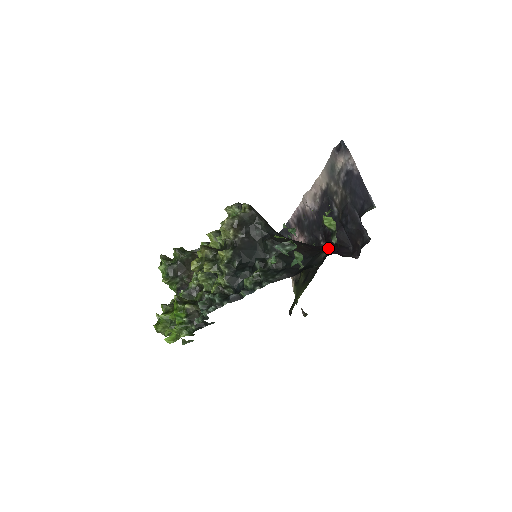
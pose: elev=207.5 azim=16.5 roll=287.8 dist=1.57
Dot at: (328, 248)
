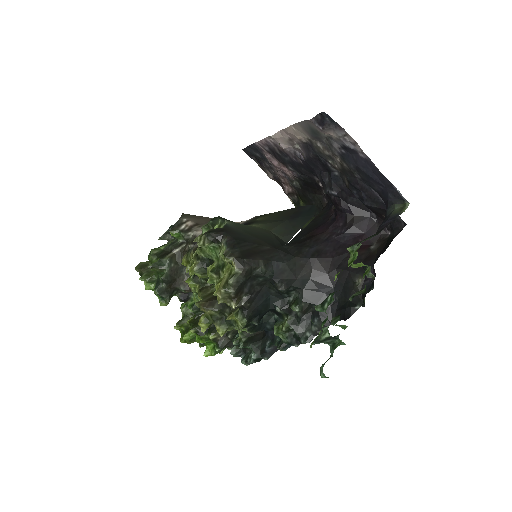
Dot at: (347, 233)
